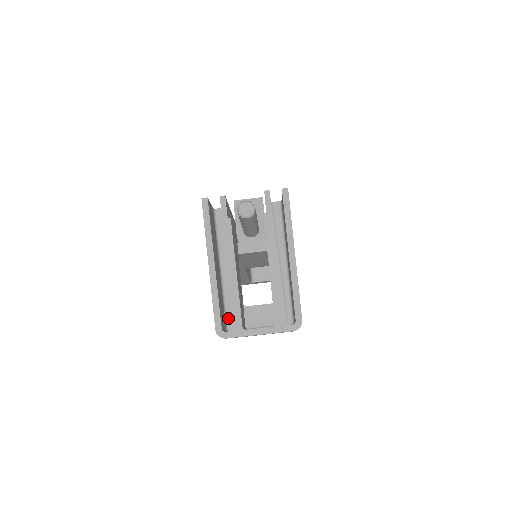
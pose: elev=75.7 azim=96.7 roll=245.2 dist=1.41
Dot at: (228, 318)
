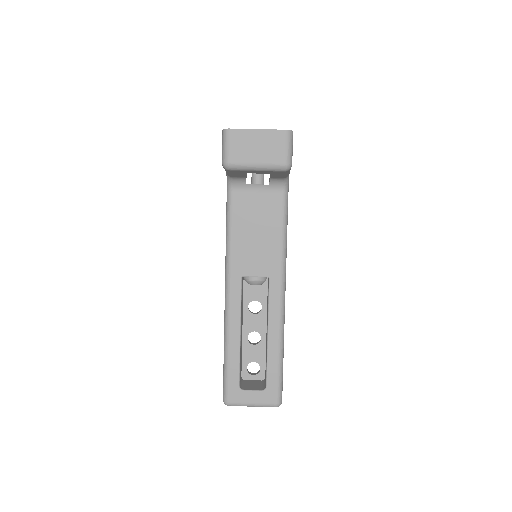
Dot at: occluded
